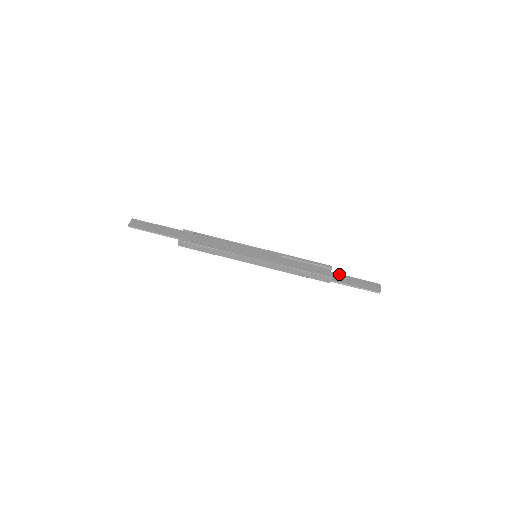
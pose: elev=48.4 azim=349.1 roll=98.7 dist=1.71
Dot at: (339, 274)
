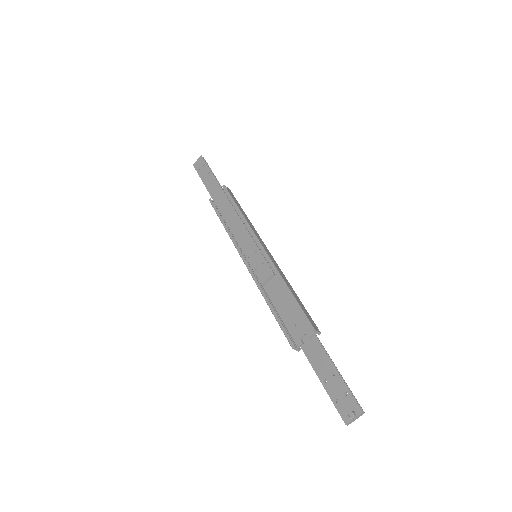
Dot at: (321, 347)
